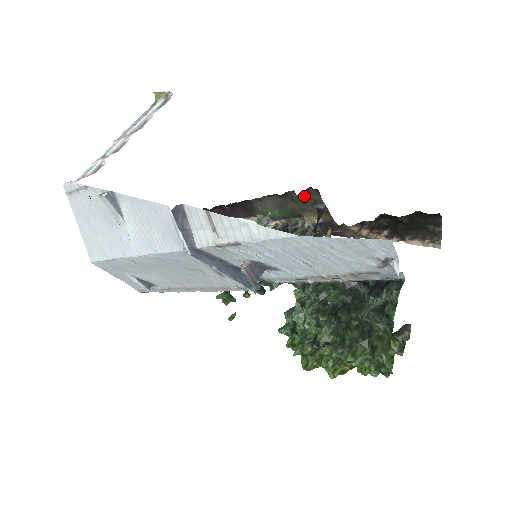
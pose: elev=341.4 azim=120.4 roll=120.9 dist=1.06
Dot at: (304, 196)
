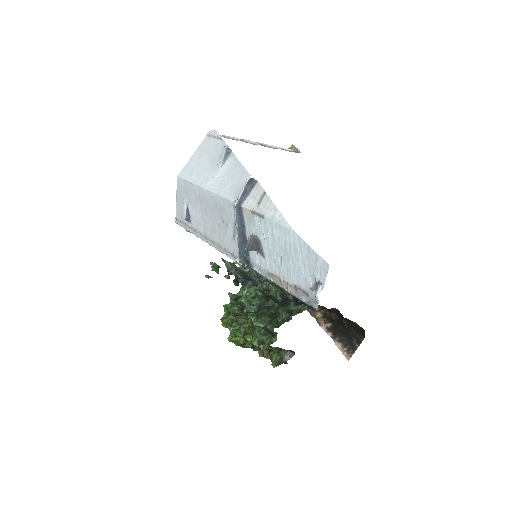
Dot at: occluded
